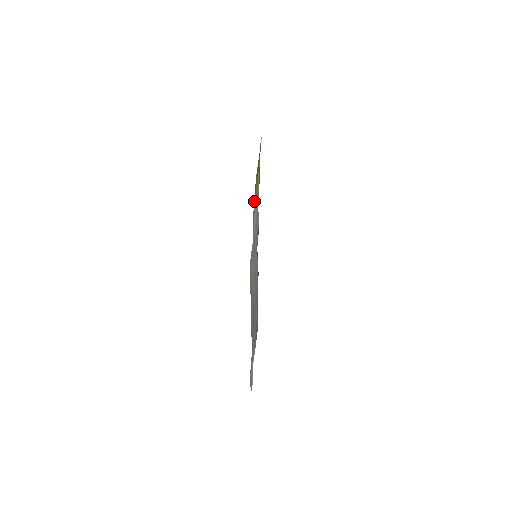
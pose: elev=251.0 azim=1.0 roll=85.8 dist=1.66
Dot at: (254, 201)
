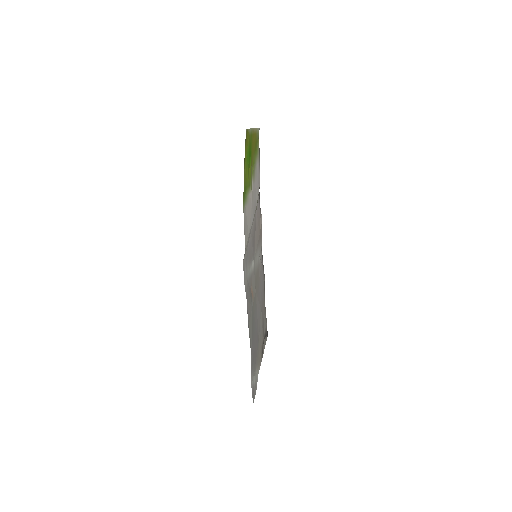
Dot at: (245, 194)
